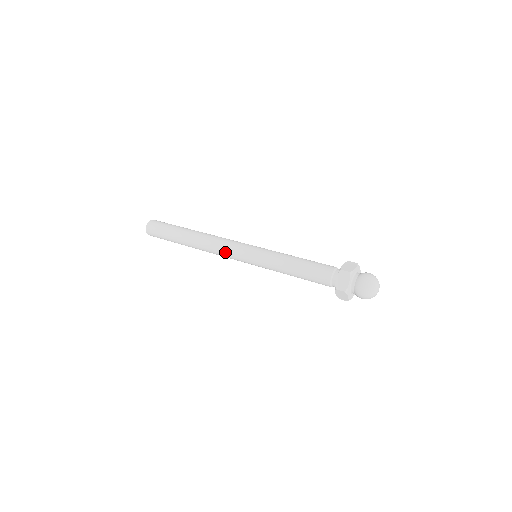
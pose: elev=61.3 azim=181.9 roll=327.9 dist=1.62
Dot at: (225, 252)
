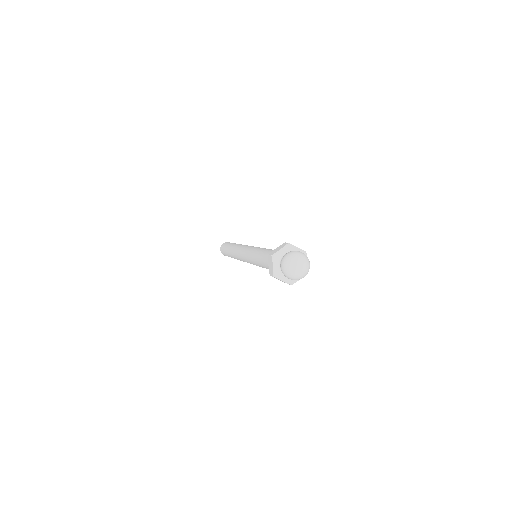
Dot at: (241, 258)
